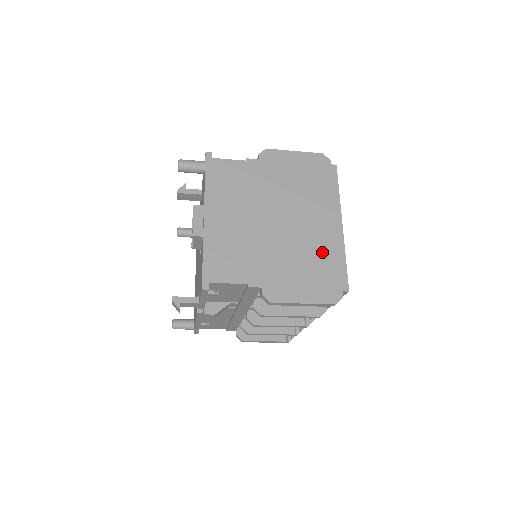
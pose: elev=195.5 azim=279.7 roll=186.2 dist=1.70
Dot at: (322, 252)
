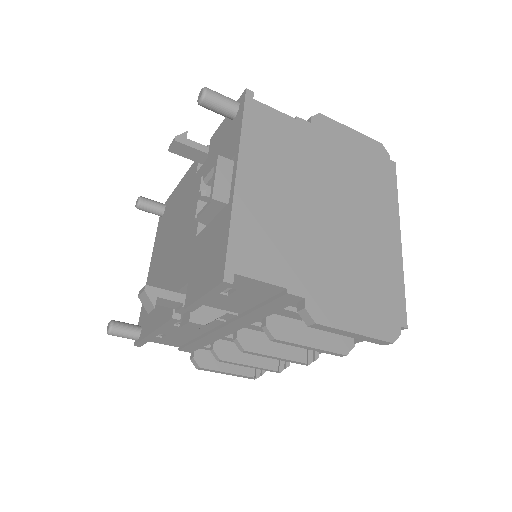
Dot at: (379, 267)
